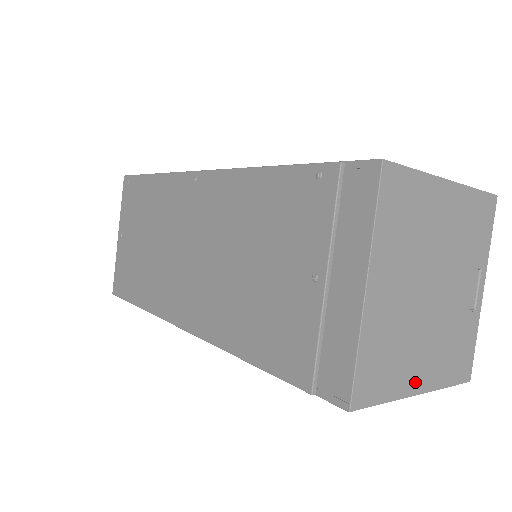
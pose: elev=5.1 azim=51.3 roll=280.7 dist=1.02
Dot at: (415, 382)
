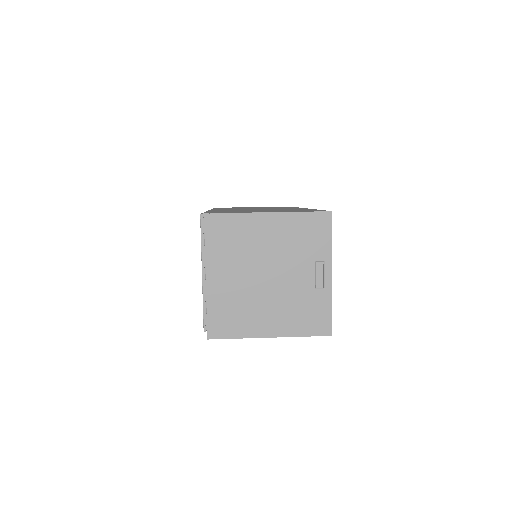
Dot at: (264, 330)
